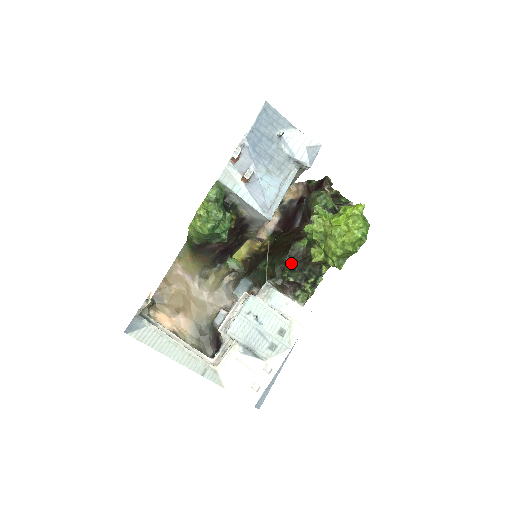
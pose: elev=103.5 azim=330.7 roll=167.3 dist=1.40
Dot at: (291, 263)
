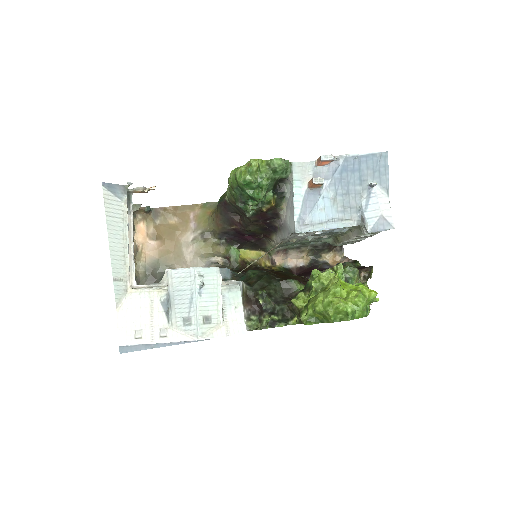
Dot at: (275, 290)
